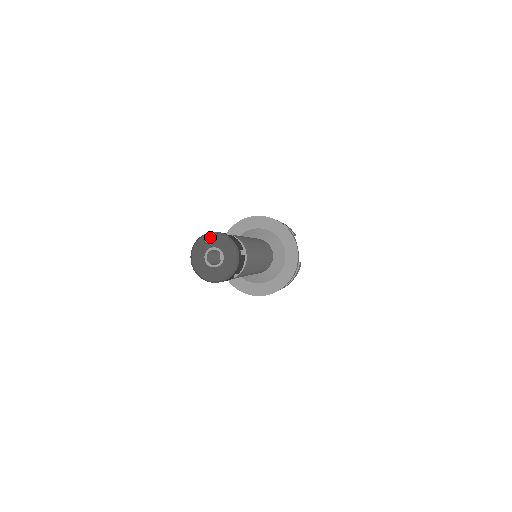
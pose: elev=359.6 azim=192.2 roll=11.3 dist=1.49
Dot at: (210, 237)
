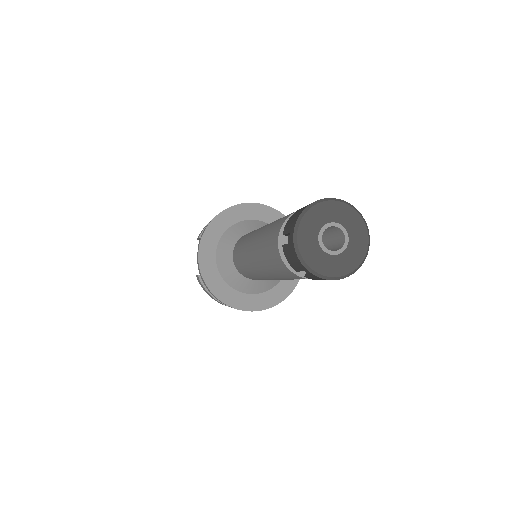
Dot at: (334, 205)
